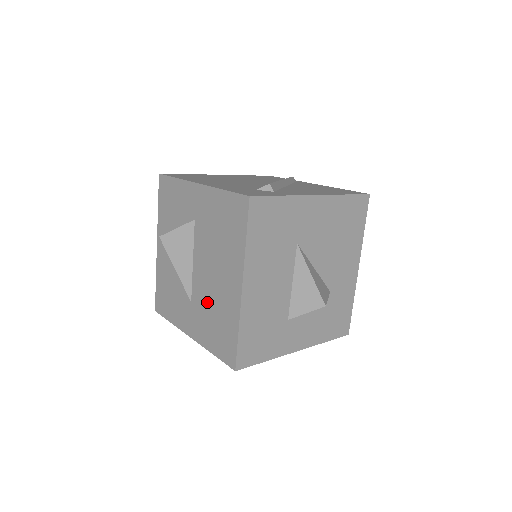
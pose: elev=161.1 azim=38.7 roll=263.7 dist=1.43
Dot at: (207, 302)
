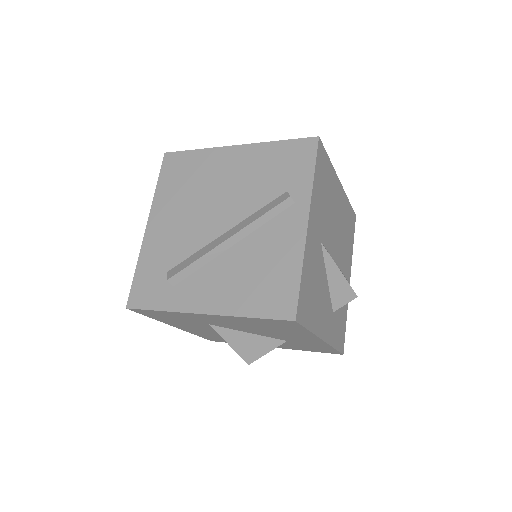
Dot at: occluded
